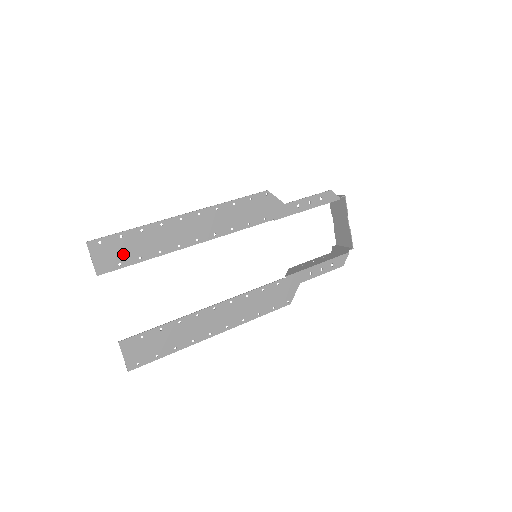
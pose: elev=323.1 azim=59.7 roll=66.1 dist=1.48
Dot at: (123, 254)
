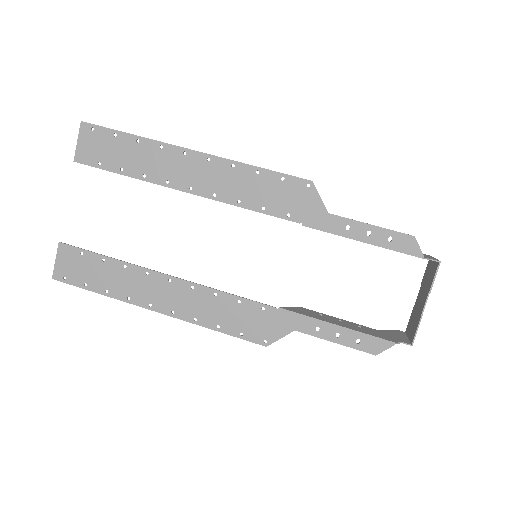
Dot at: (108, 155)
